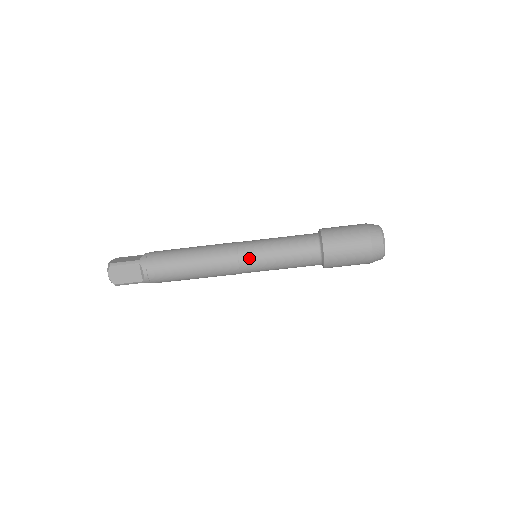
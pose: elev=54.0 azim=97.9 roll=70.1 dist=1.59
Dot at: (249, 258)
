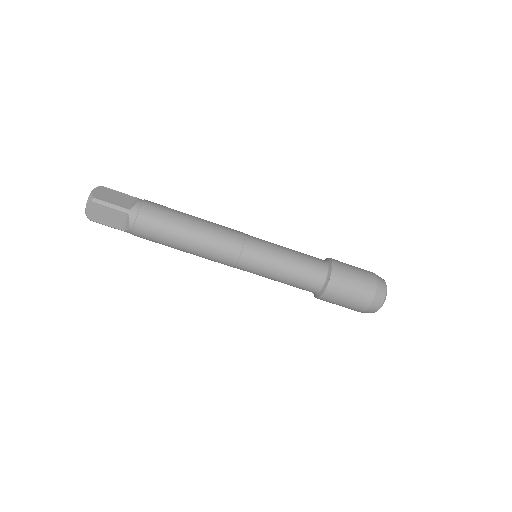
Dot at: (256, 239)
